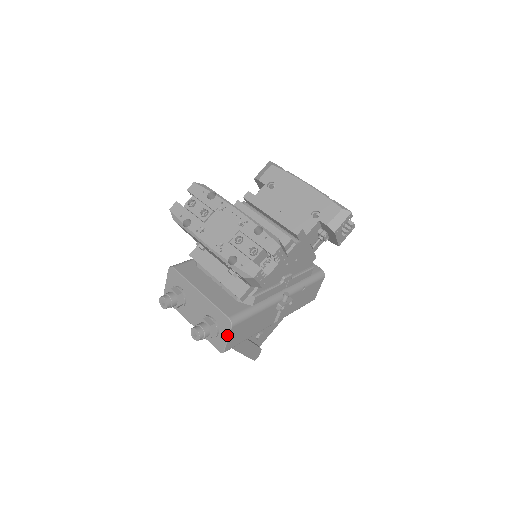
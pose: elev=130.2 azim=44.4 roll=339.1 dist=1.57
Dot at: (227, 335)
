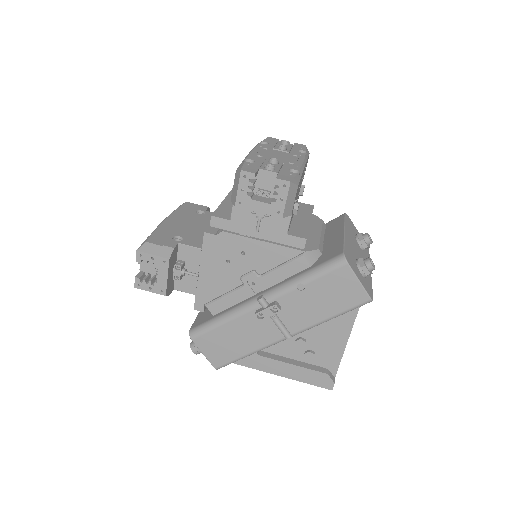
Dot at: (200, 349)
